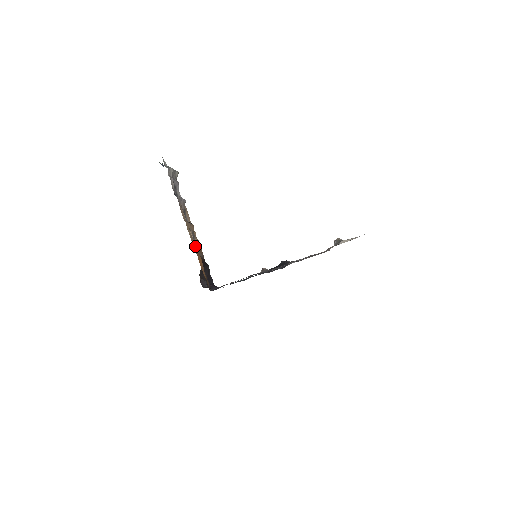
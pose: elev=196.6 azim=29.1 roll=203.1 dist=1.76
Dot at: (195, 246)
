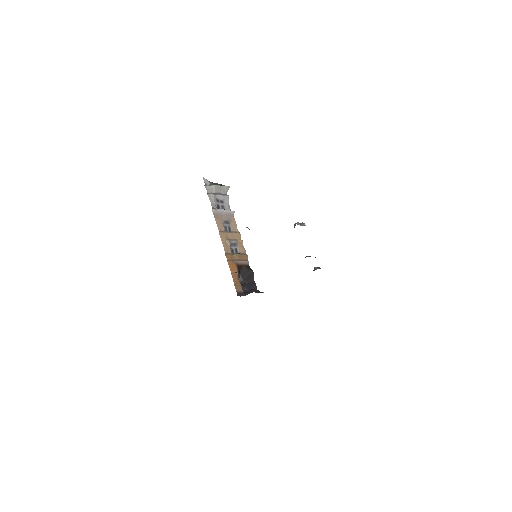
Dot at: (229, 254)
